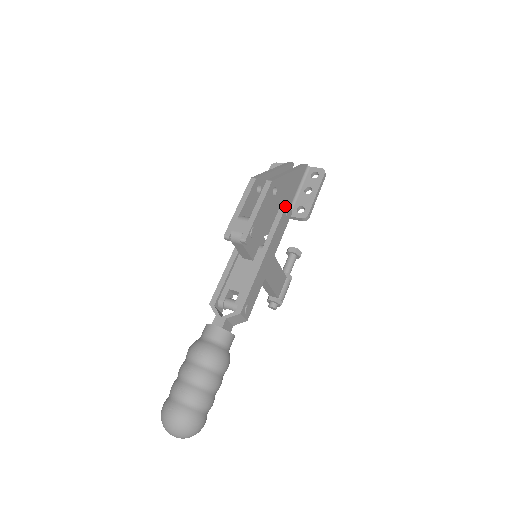
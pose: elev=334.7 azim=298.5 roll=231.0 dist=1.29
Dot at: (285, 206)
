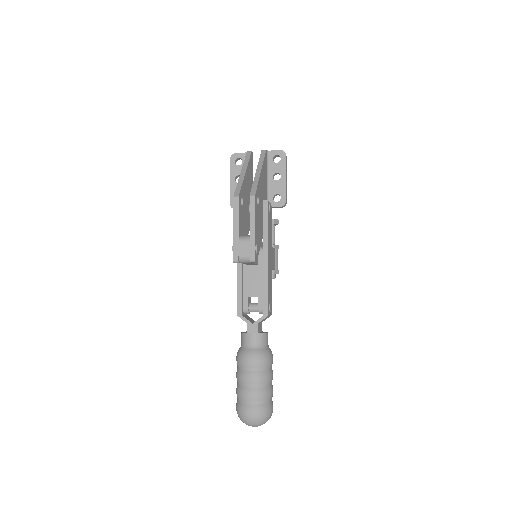
Dot at: (267, 206)
